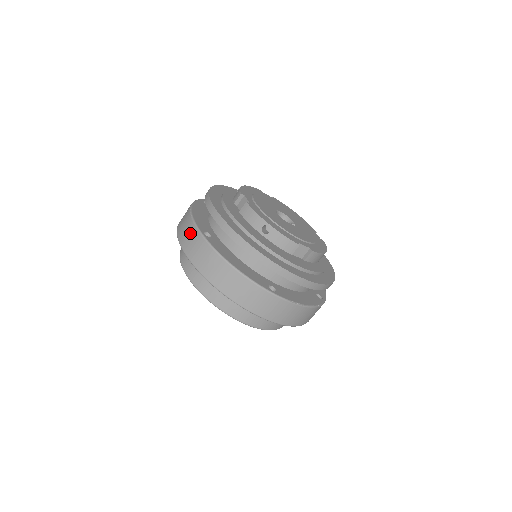
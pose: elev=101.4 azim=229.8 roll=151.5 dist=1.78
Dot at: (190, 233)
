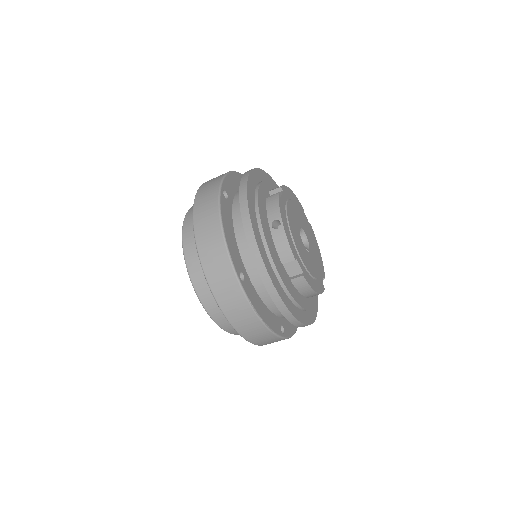
Dot at: (213, 184)
